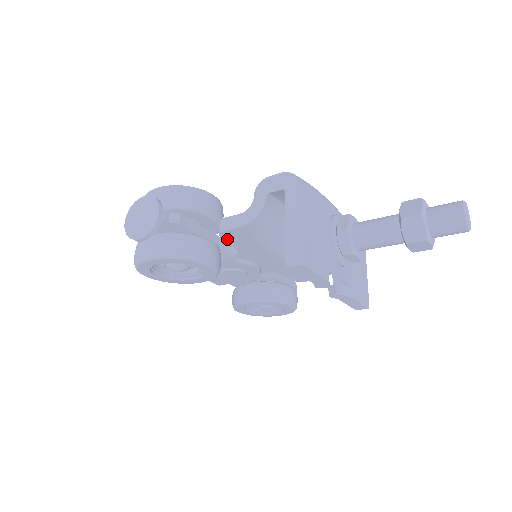
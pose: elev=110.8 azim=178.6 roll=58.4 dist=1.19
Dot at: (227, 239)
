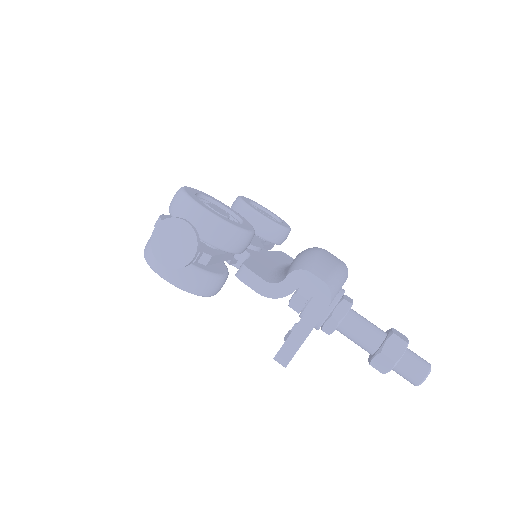
Dot at: occluded
